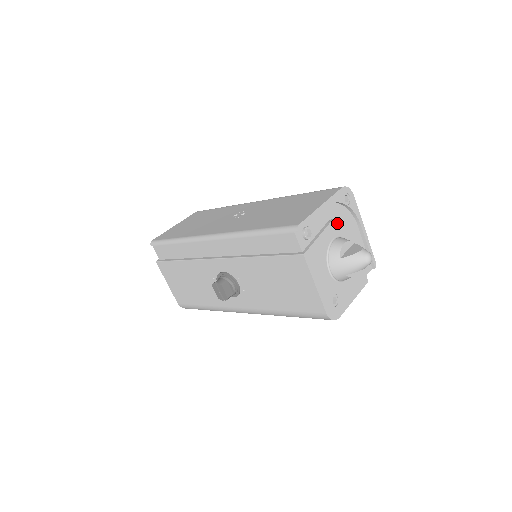
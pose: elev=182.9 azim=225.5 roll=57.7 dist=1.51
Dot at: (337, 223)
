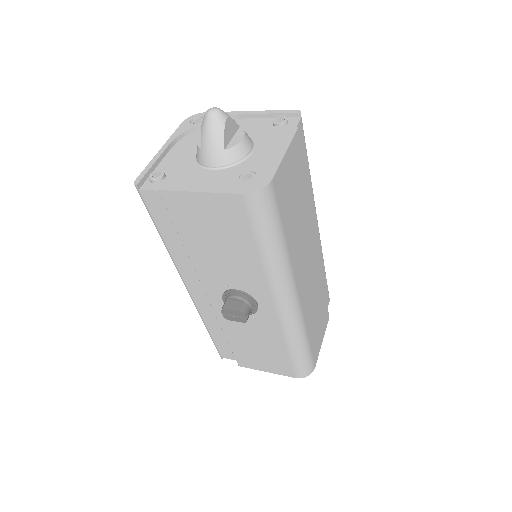
Dot at: (196, 140)
